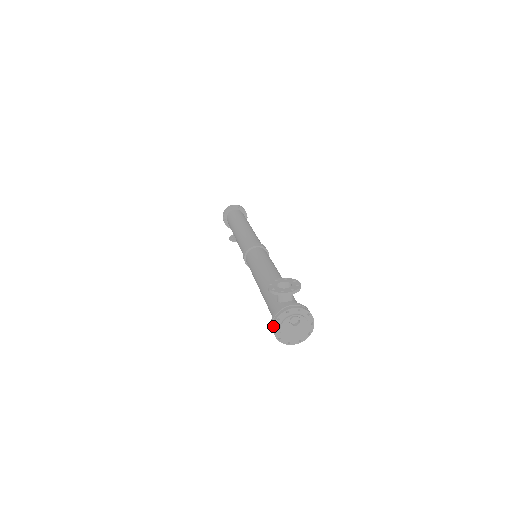
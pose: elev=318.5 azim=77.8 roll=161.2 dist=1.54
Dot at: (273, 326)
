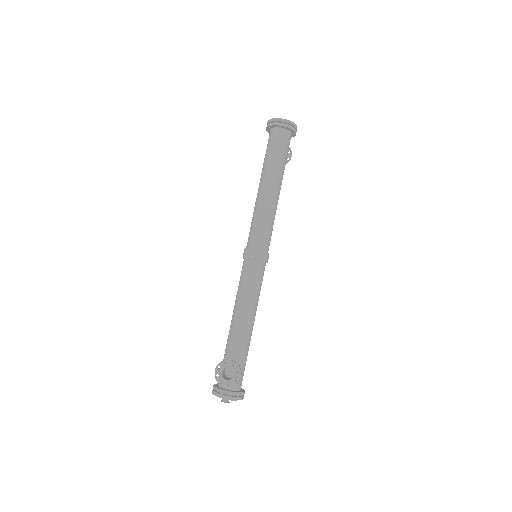
Dot at: (212, 392)
